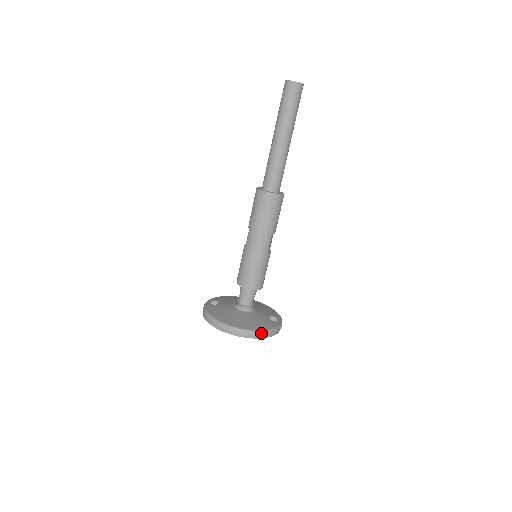
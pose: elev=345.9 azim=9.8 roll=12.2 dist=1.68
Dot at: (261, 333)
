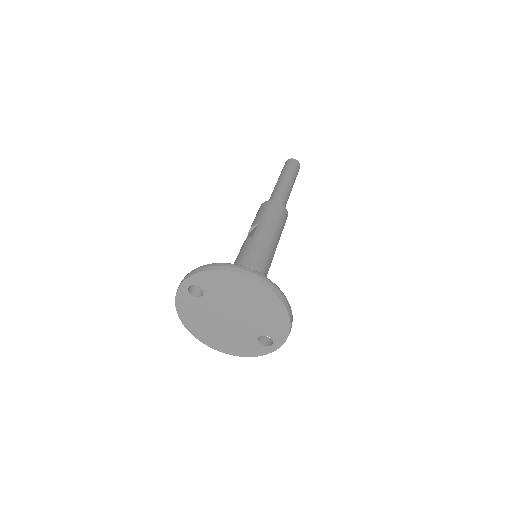
Dot at: (290, 308)
